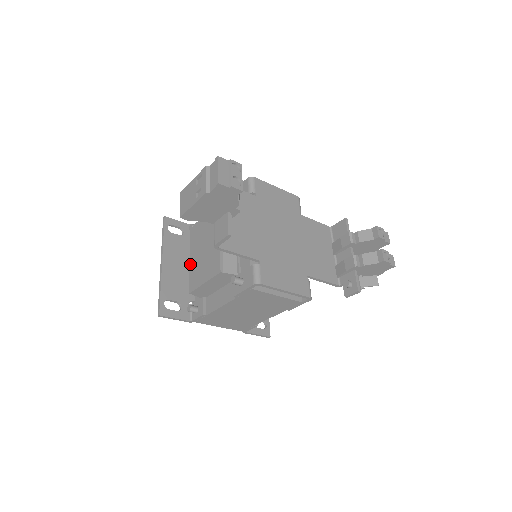
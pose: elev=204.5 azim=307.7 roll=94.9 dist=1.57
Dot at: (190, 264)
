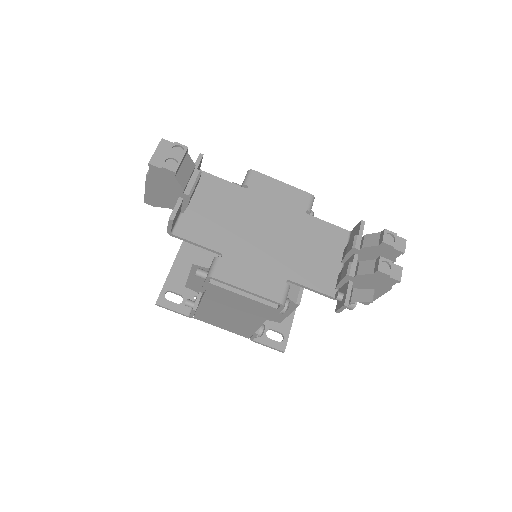
Dot at: occluded
